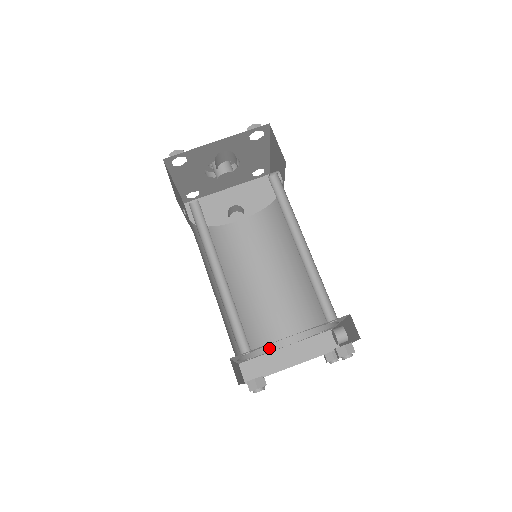
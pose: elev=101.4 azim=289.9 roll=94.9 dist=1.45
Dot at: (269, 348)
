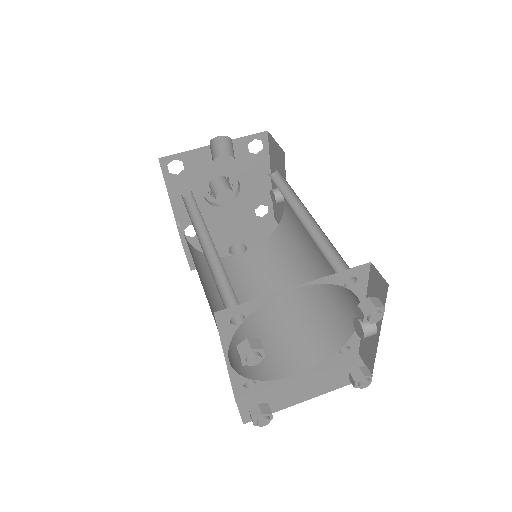
Dot at: (275, 375)
